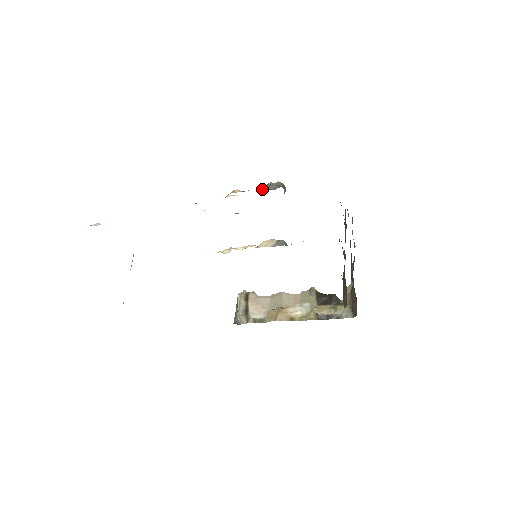
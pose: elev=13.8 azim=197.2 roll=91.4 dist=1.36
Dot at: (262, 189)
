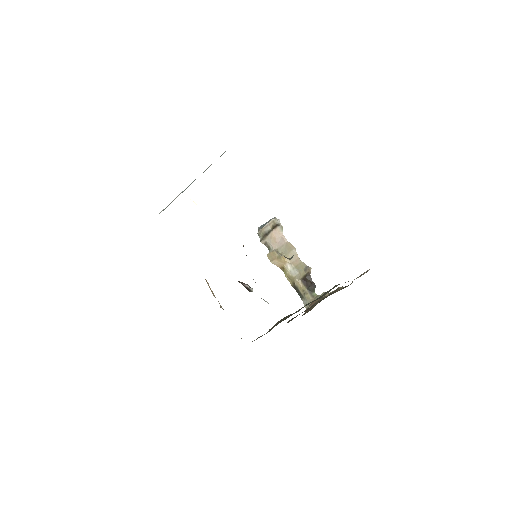
Dot at: occluded
